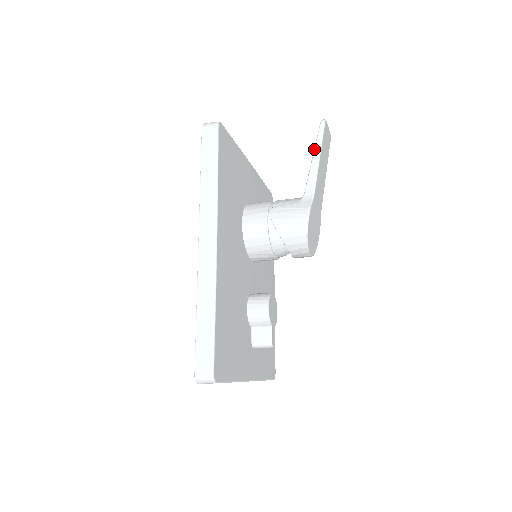
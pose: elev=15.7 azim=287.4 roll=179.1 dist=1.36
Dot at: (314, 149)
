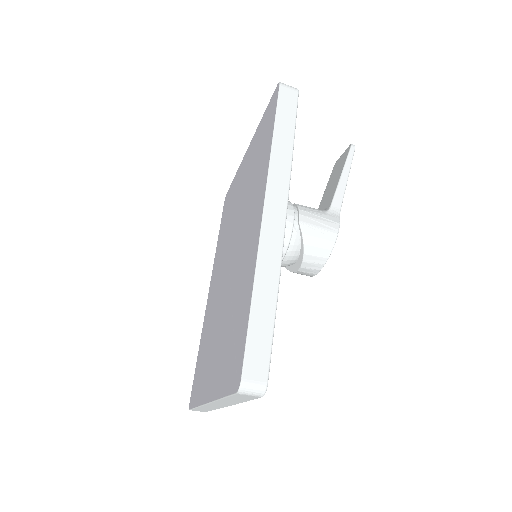
Dot at: (344, 168)
